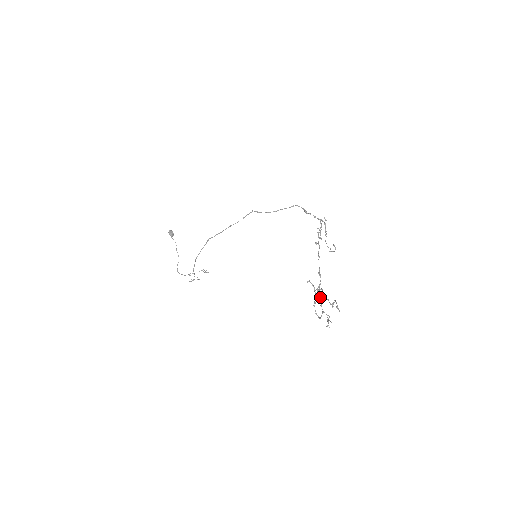
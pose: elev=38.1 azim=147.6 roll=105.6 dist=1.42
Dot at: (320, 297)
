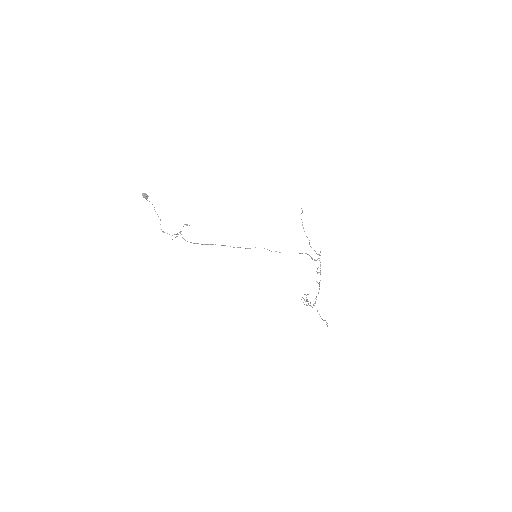
Dot at: occluded
